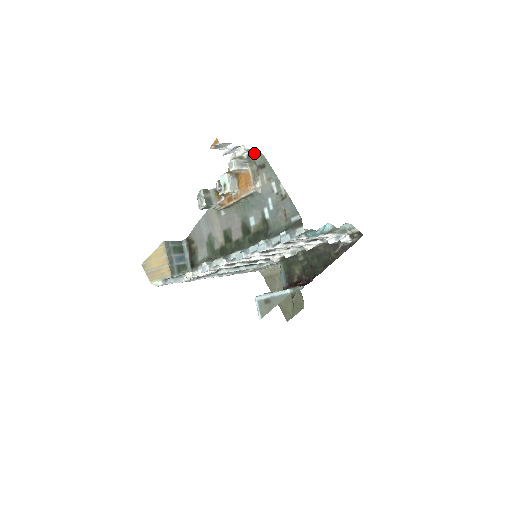
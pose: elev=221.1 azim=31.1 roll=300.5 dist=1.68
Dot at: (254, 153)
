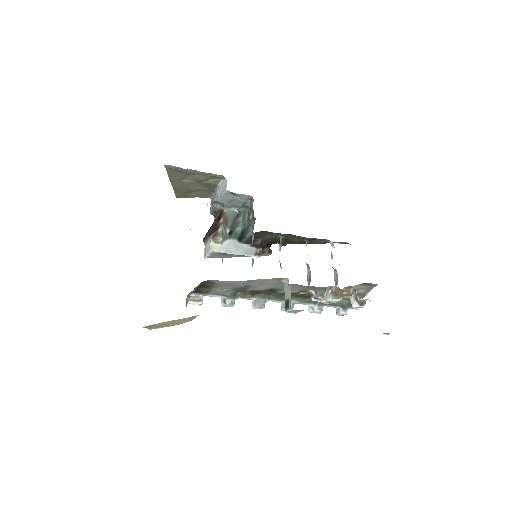
Dot at: occluded
